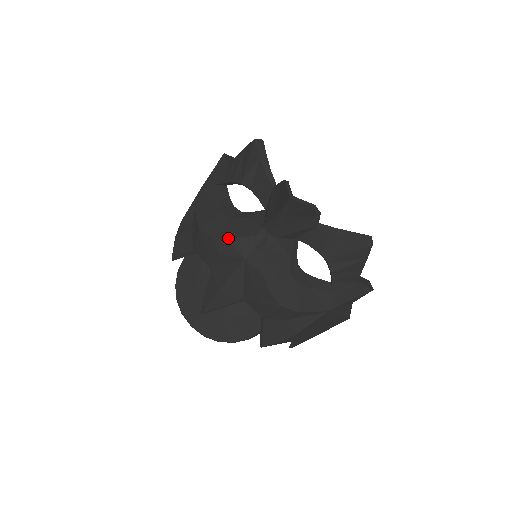
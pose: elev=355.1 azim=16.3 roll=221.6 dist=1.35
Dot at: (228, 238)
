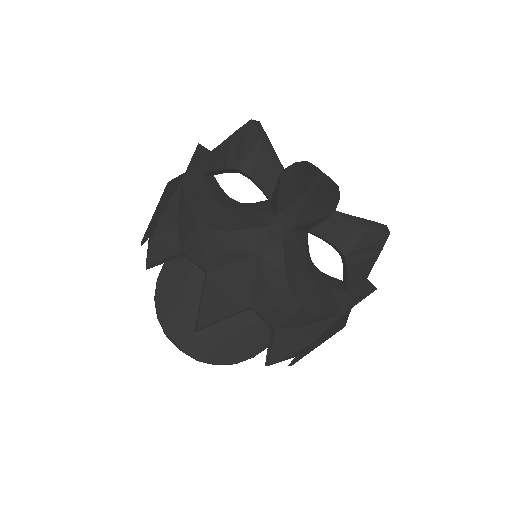
Dot at: (237, 230)
